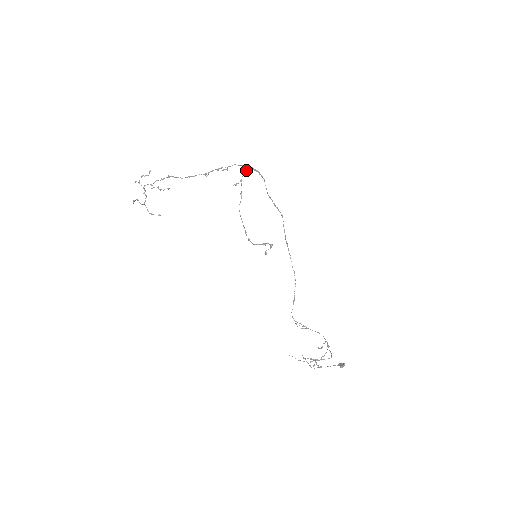
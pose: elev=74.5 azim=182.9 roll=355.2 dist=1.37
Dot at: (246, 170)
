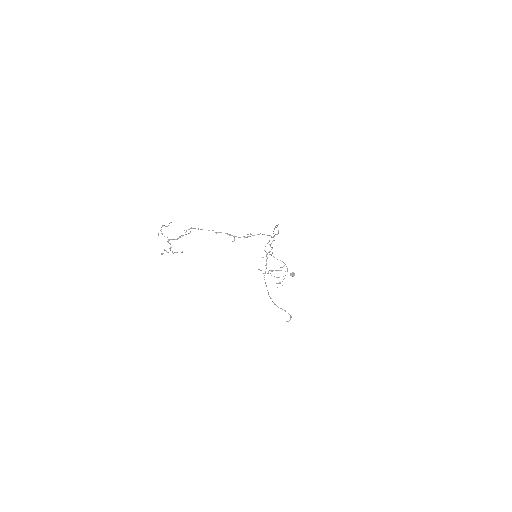
Dot at: occluded
